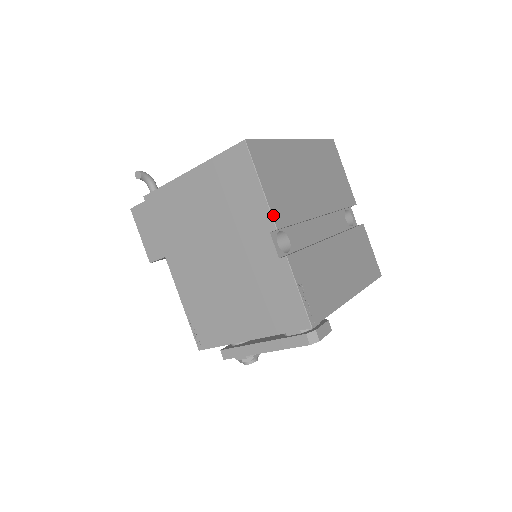
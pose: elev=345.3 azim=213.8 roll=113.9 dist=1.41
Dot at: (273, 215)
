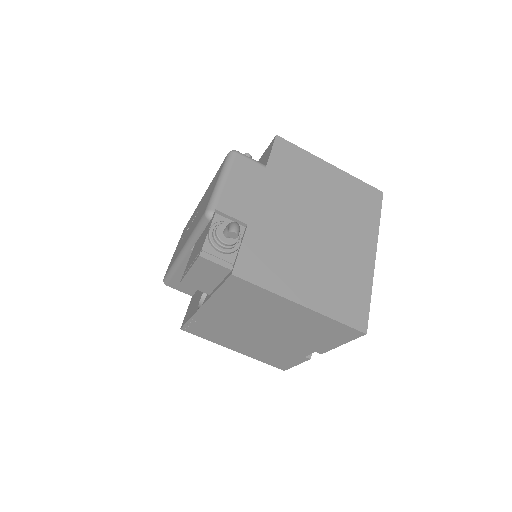
Dot at: (328, 350)
